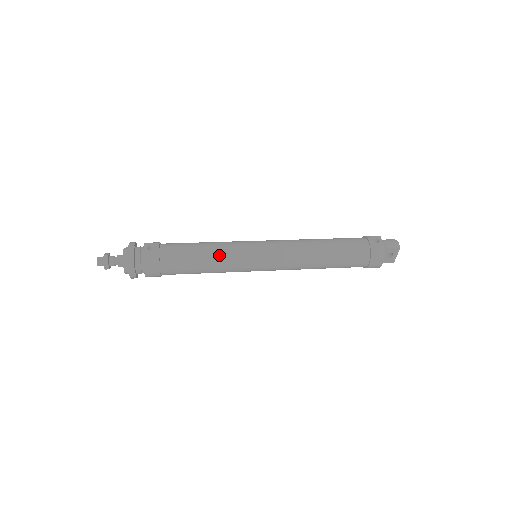
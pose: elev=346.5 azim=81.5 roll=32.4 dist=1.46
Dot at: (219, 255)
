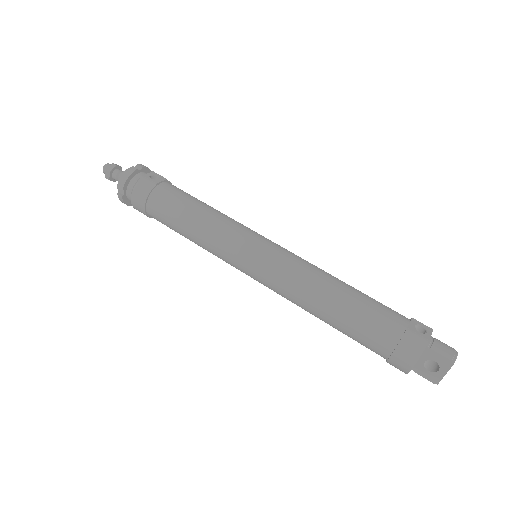
Dot at: (211, 223)
